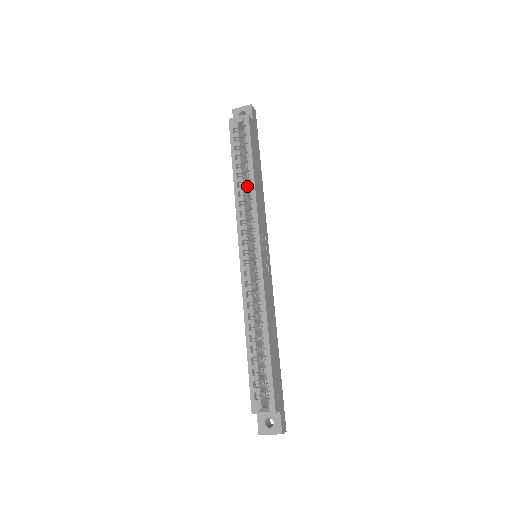
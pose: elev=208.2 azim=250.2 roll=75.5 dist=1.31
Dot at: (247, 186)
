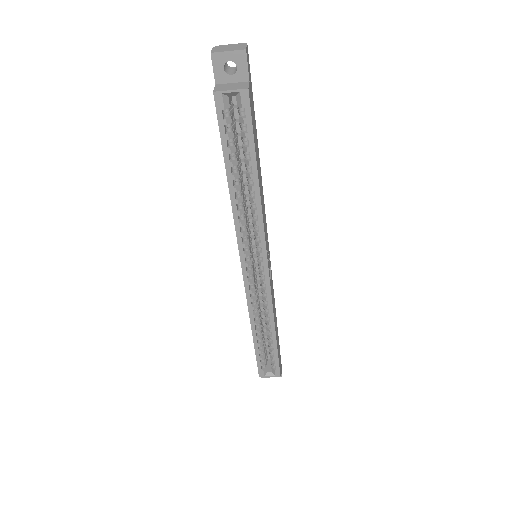
Dot at: occluded
